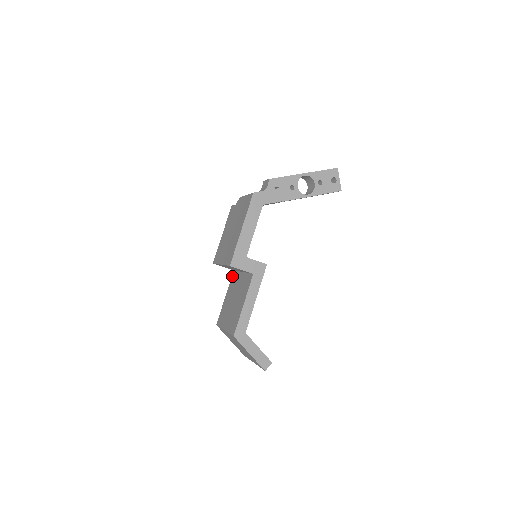
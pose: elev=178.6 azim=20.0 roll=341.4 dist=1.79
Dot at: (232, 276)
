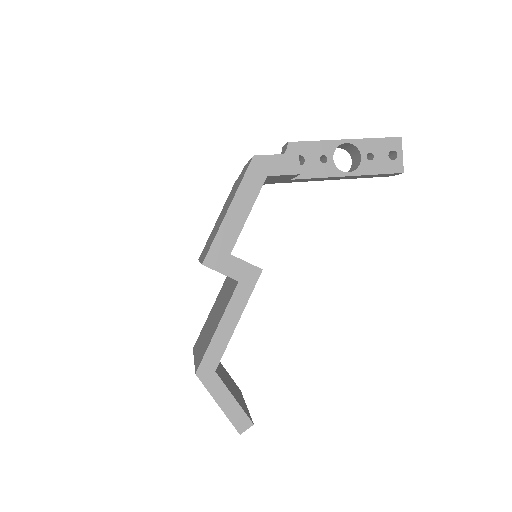
Dot at: (224, 282)
